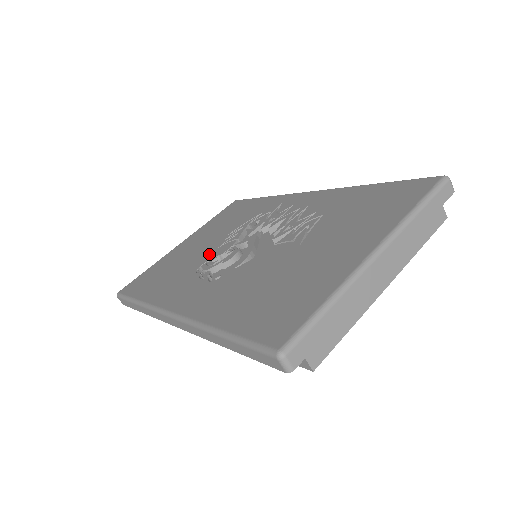
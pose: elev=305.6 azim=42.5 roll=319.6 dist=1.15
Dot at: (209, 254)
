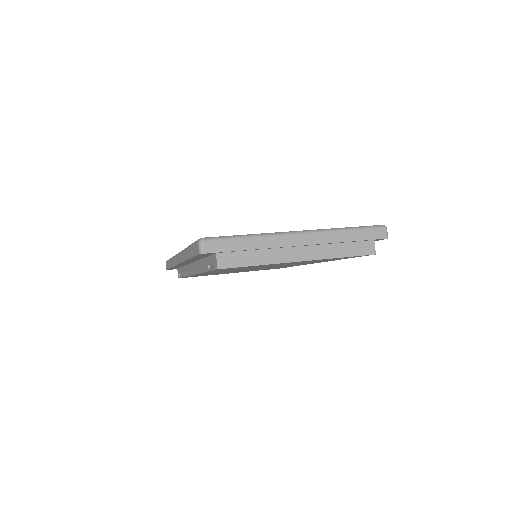
Dot at: occluded
